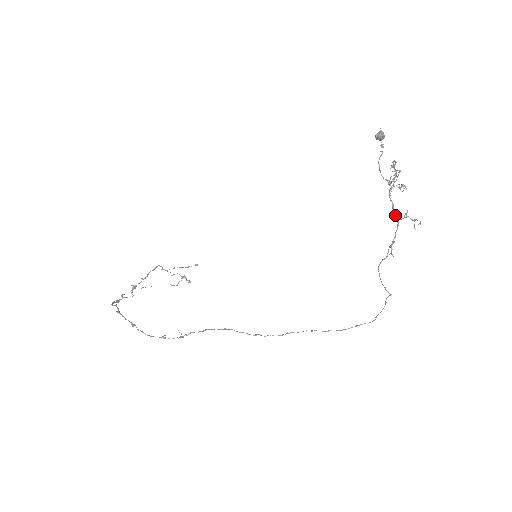
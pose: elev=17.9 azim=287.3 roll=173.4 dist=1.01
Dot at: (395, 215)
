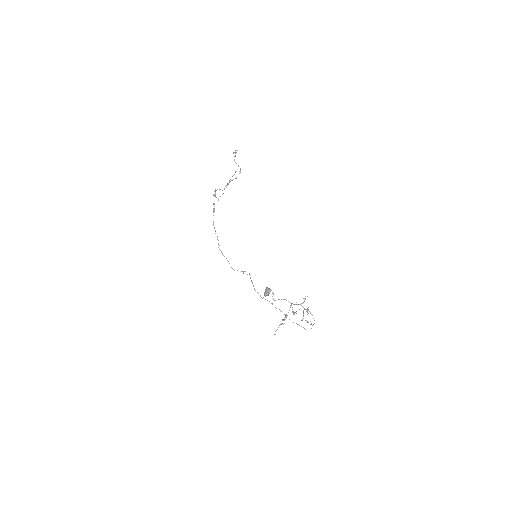
Dot at: (304, 301)
